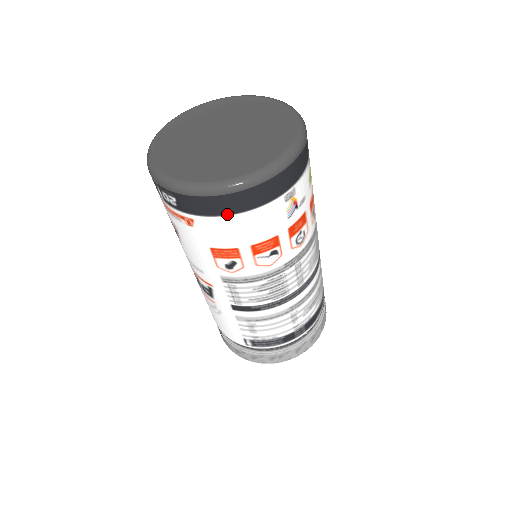
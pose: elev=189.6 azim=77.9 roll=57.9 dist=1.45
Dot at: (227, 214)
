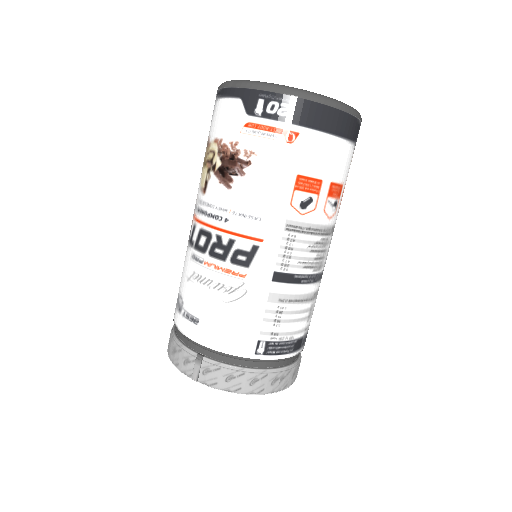
Dot at: (333, 134)
